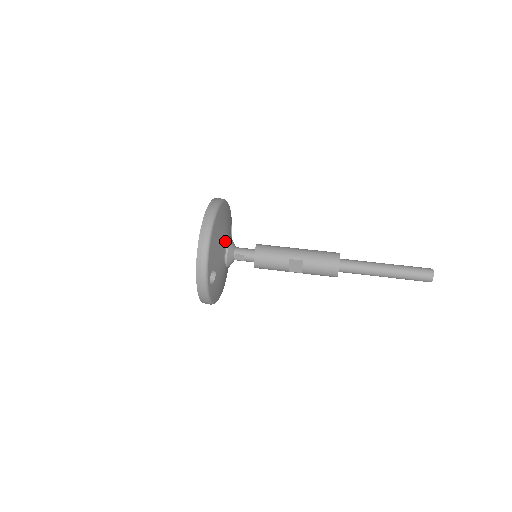
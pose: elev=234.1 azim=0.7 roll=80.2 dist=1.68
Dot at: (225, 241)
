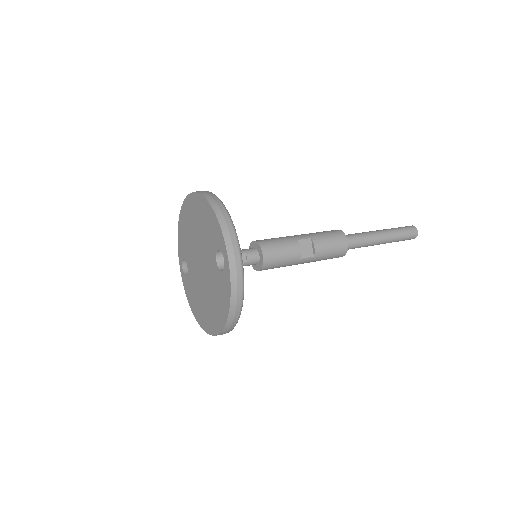
Dot at: occluded
